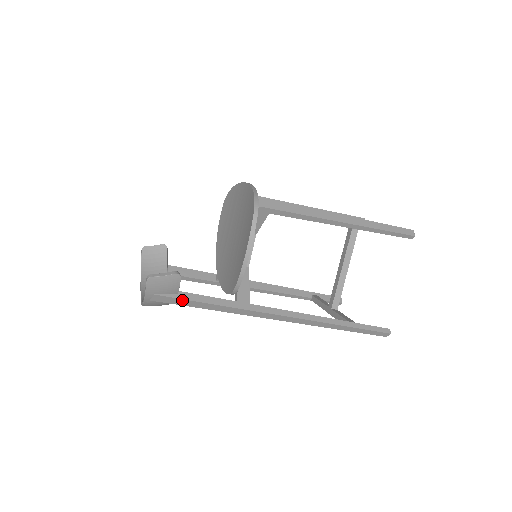
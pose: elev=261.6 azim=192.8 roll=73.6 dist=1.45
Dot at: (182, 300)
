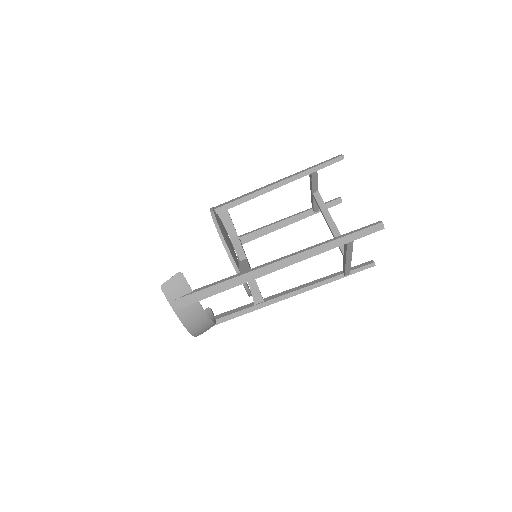
Dot at: (197, 293)
